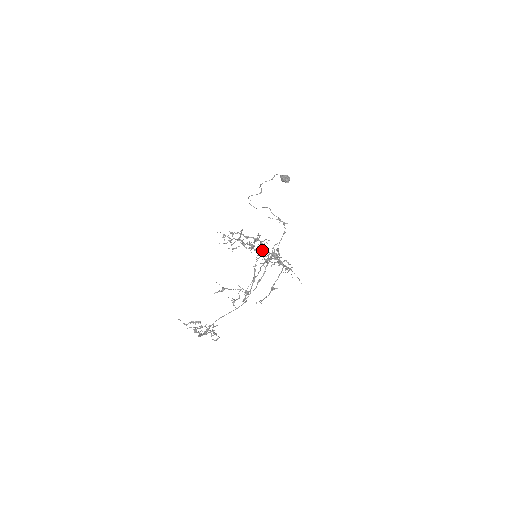
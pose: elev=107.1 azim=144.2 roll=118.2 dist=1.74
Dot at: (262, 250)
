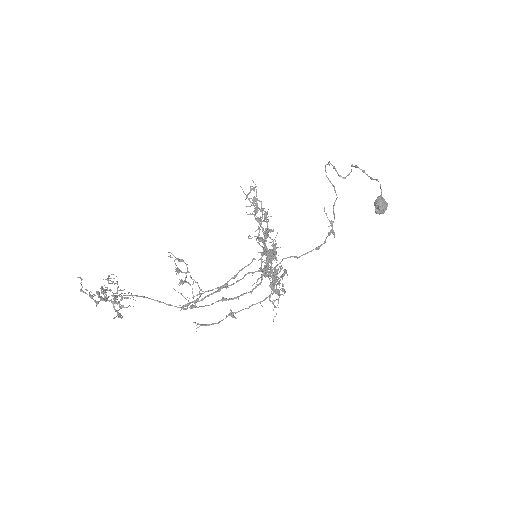
Dot at: occluded
